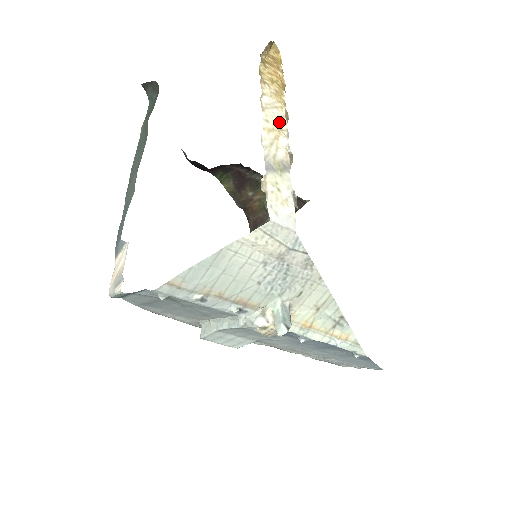
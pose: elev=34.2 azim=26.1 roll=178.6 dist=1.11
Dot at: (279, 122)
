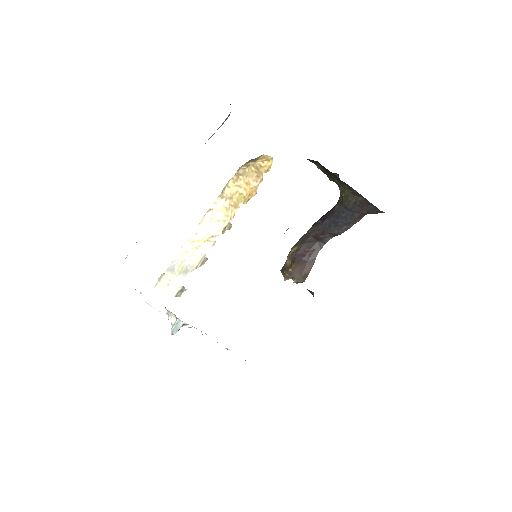
Dot at: (210, 235)
